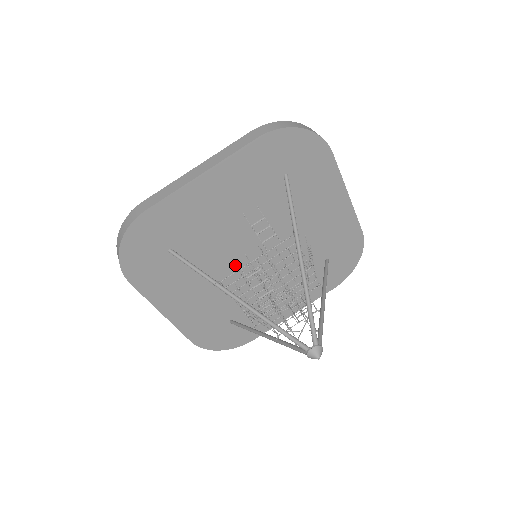
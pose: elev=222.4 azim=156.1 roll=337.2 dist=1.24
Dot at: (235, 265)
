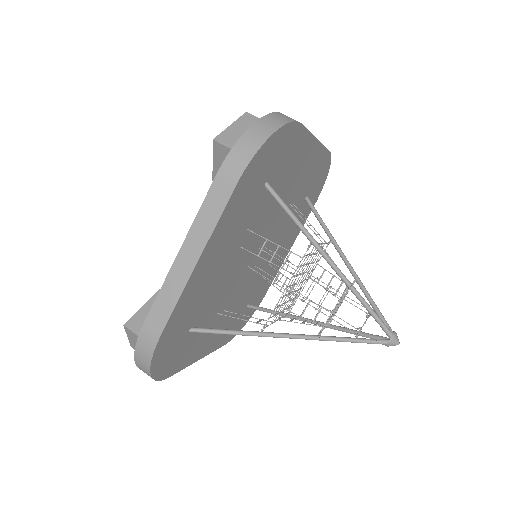
Dot at: (248, 252)
